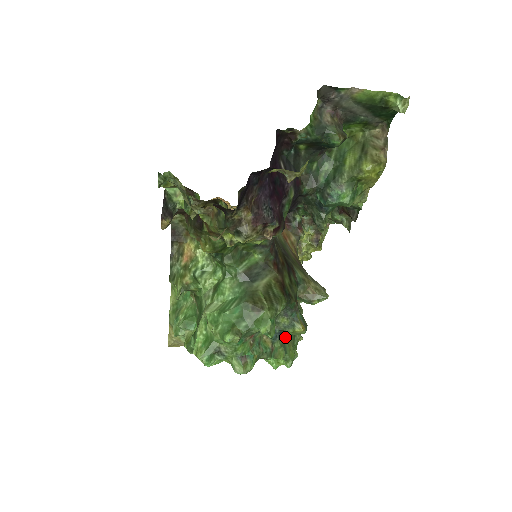
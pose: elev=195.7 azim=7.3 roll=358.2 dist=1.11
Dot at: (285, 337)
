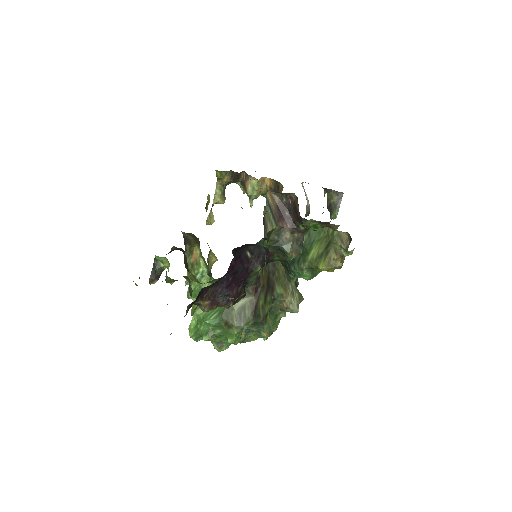
Dot at: occluded
